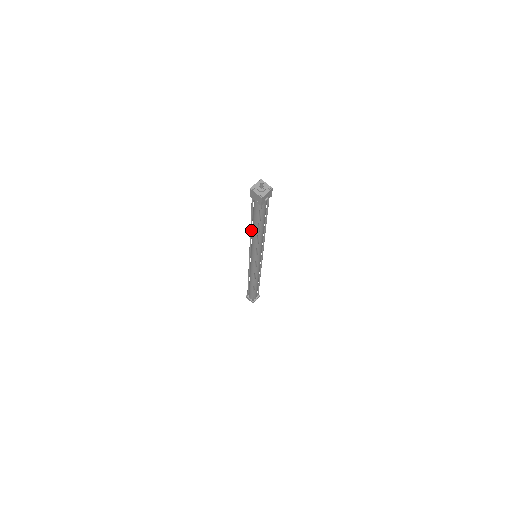
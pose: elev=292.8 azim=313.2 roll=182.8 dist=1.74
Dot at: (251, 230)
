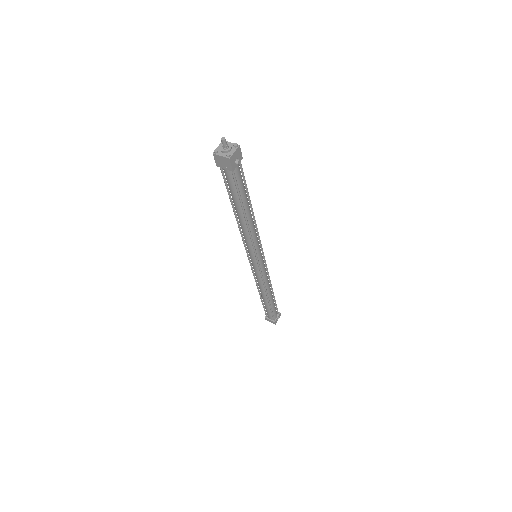
Dot at: (236, 218)
